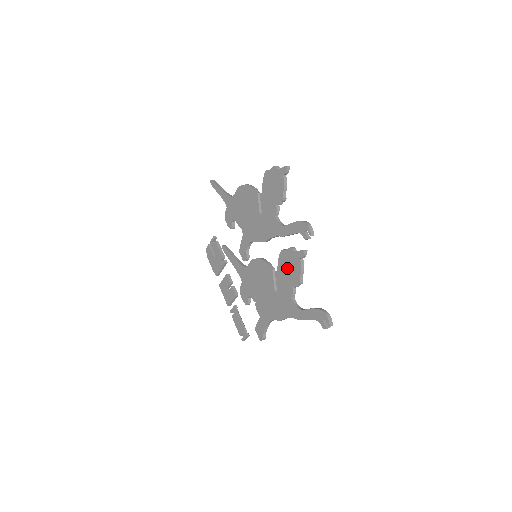
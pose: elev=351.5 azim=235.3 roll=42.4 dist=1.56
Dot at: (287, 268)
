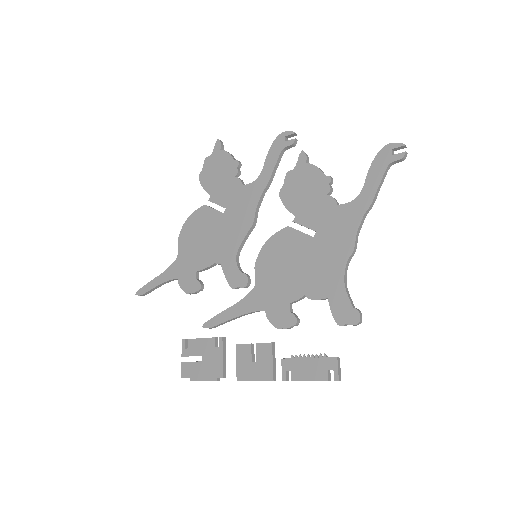
Dot at: (302, 193)
